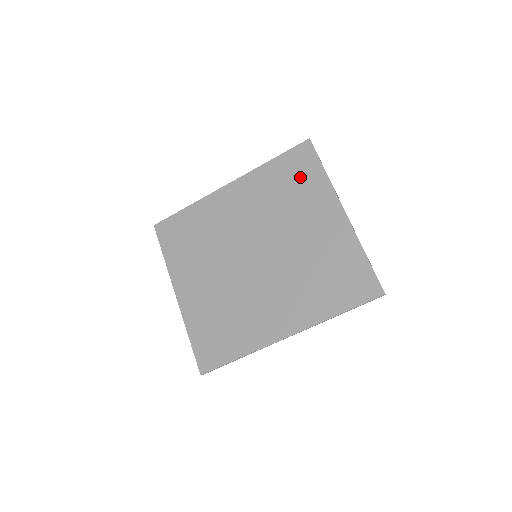
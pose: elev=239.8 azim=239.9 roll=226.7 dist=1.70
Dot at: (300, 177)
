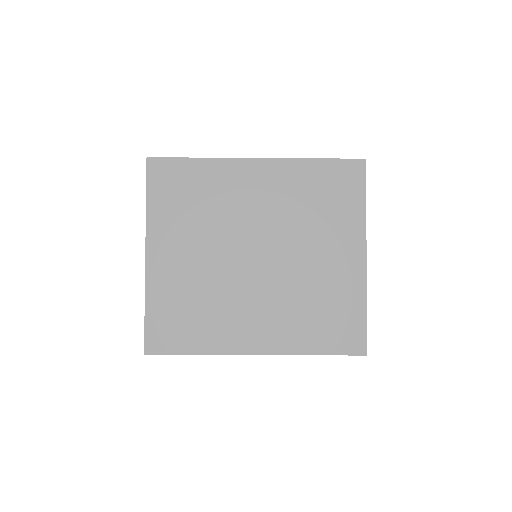
Dot at: (338, 196)
